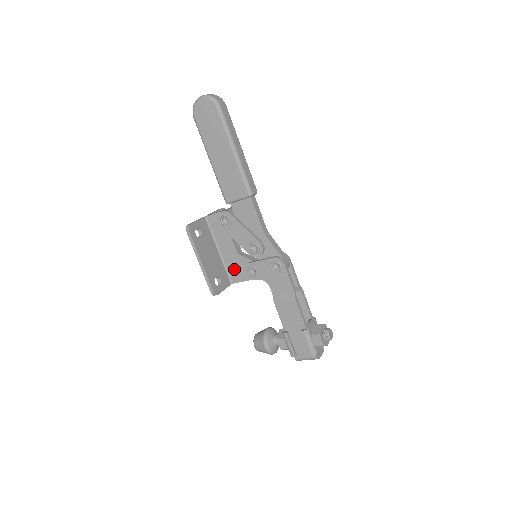
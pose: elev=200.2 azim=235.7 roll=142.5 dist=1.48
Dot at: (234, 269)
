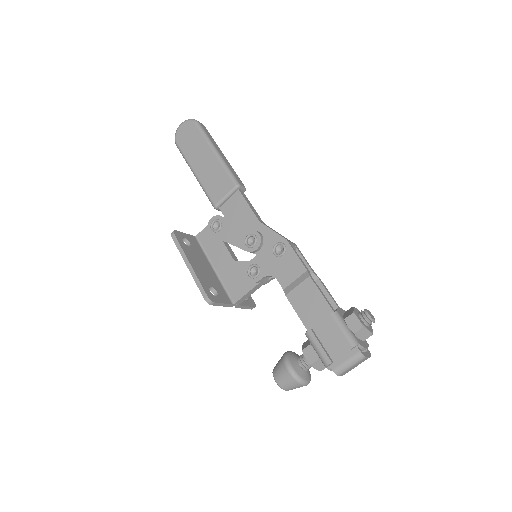
Dot at: (233, 283)
